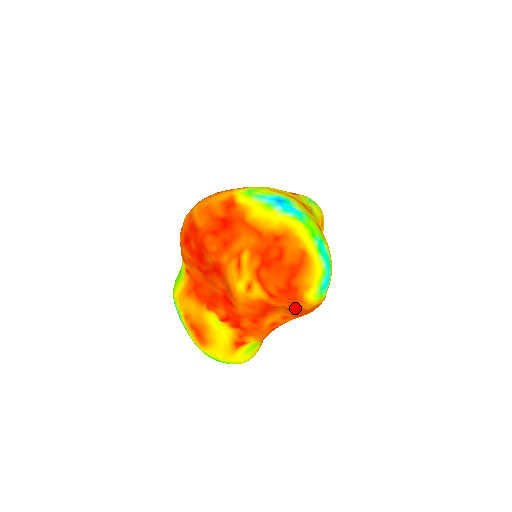
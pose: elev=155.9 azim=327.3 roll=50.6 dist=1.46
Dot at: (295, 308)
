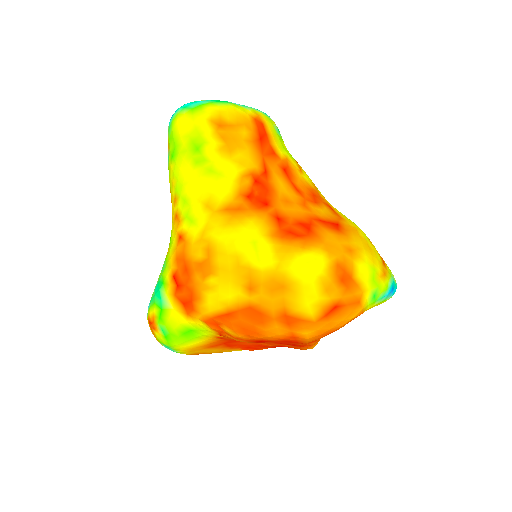
Dot at: occluded
